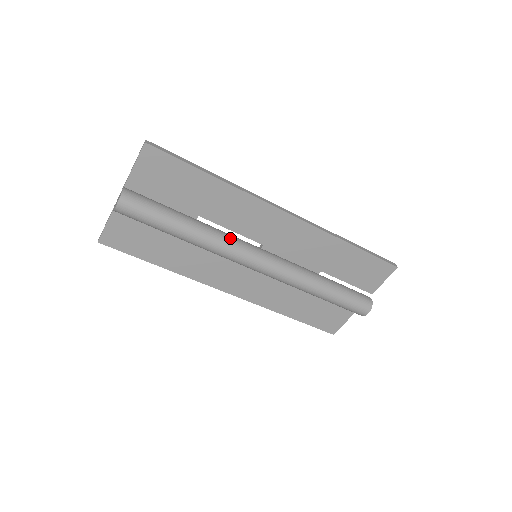
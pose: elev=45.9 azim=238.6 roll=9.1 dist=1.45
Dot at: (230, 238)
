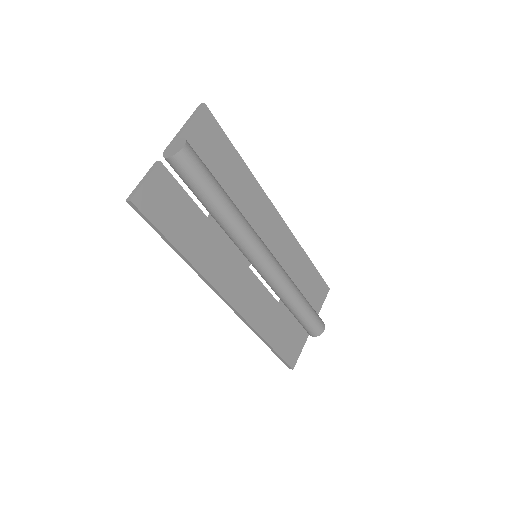
Dot at: occluded
